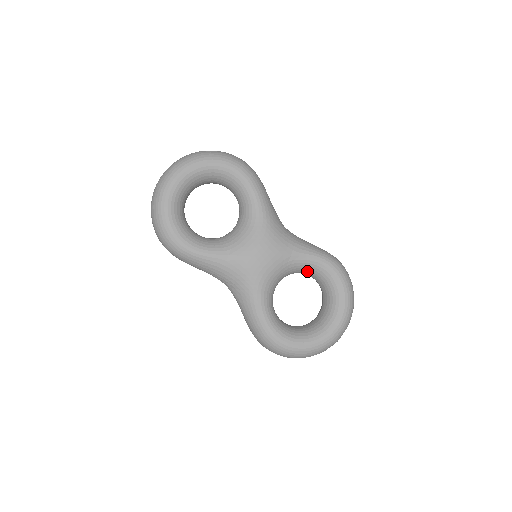
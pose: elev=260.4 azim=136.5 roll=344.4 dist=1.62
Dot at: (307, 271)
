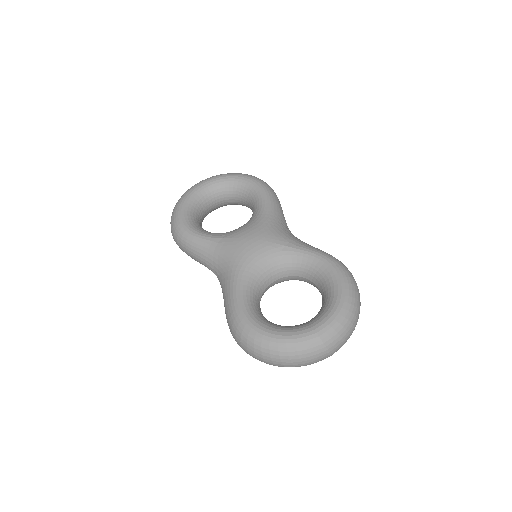
Dot at: (305, 270)
